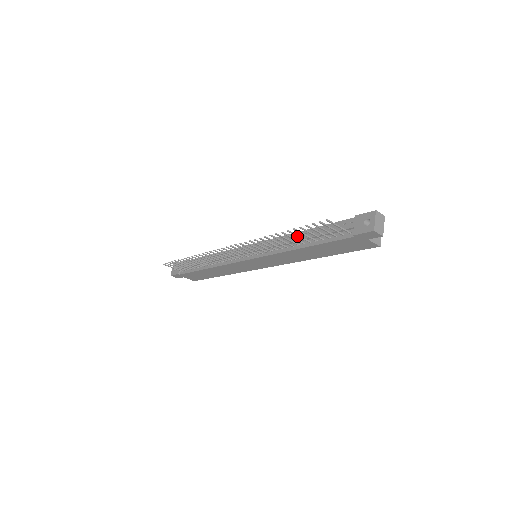
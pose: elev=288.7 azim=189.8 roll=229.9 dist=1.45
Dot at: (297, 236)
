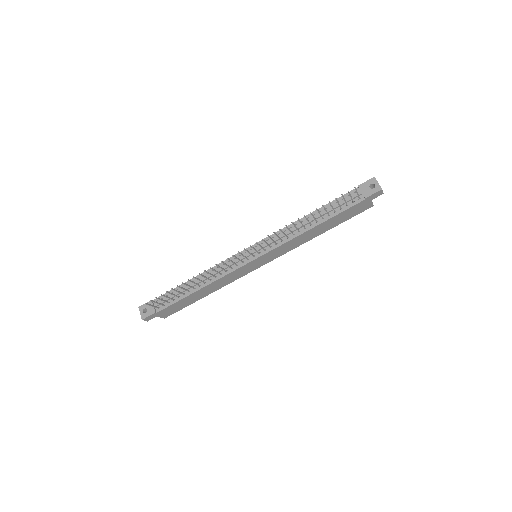
Dot at: (319, 213)
